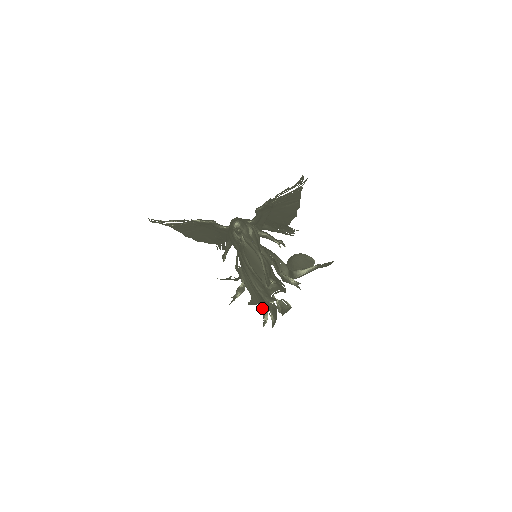
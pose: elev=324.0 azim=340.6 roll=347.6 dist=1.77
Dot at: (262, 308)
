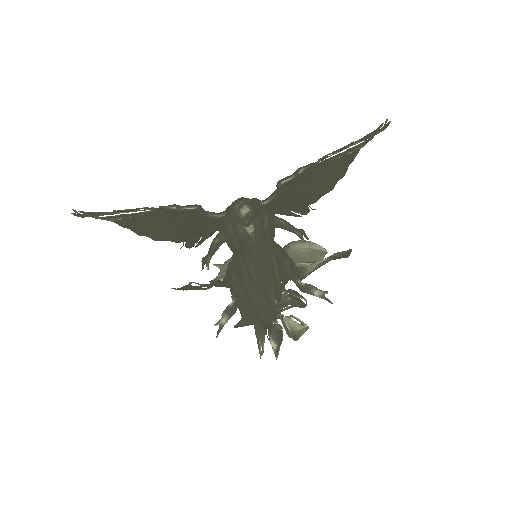
Dot at: (255, 330)
